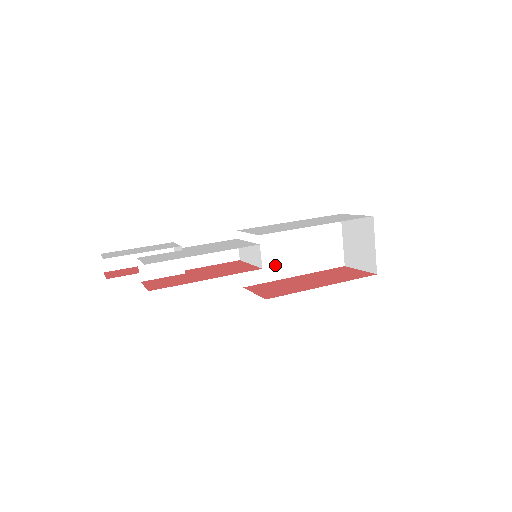
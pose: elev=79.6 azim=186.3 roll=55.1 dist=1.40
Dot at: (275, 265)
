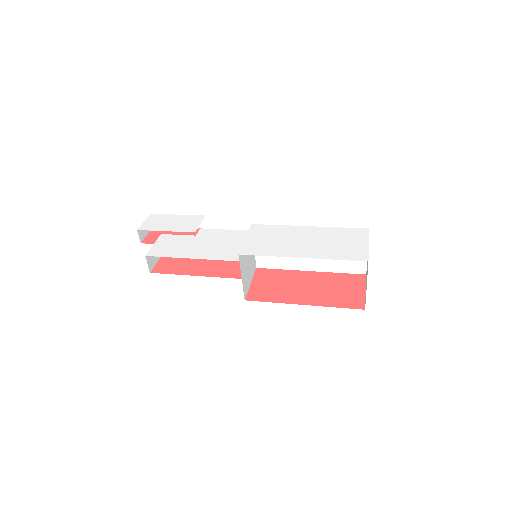
Dot at: (288, 258)
